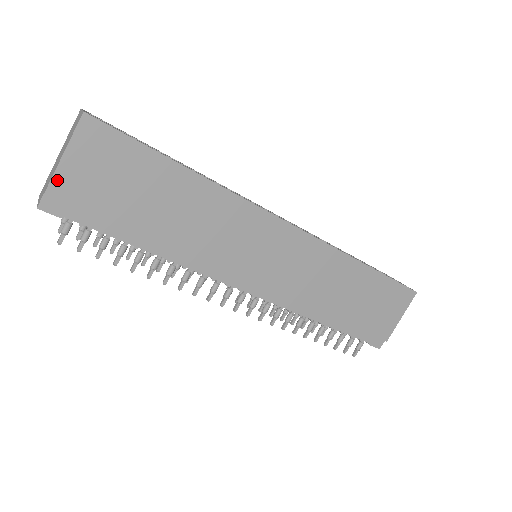
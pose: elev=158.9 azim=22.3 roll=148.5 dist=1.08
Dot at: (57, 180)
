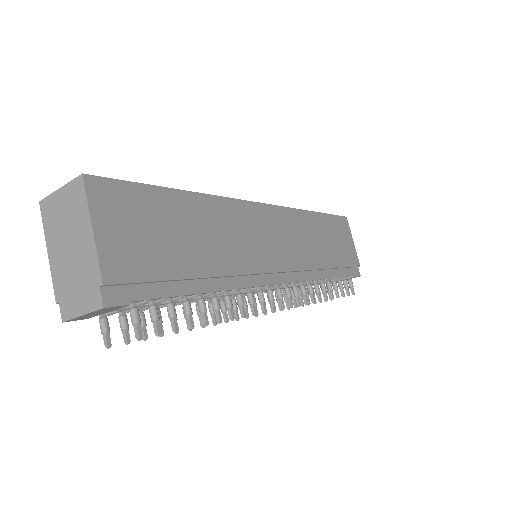
Dot at: (104, 261)
